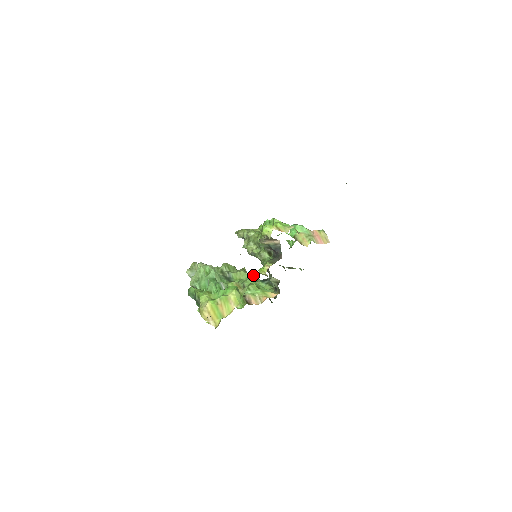
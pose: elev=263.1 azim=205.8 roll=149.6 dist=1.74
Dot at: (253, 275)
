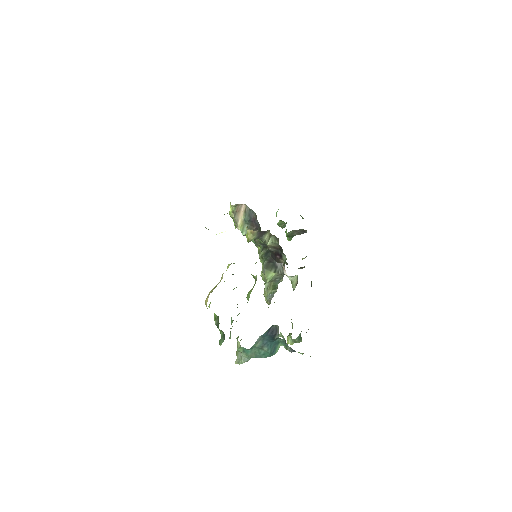
Dot at: occluded
